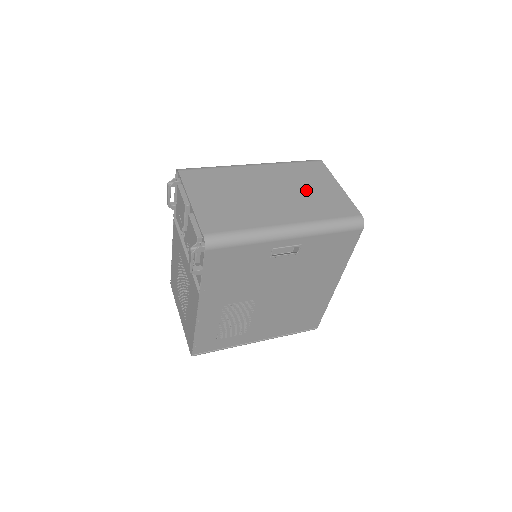
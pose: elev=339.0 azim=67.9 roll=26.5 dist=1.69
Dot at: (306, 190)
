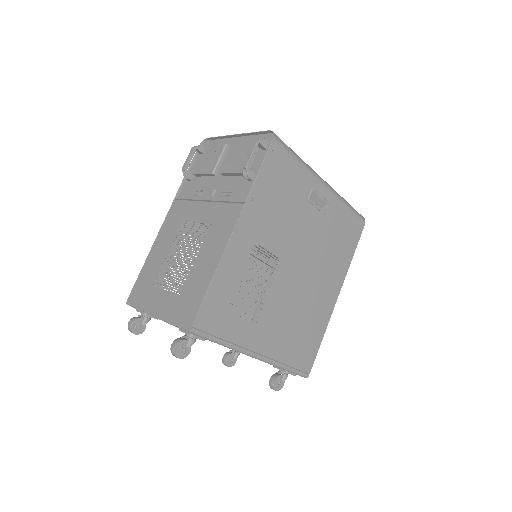
Dot at: occluded
